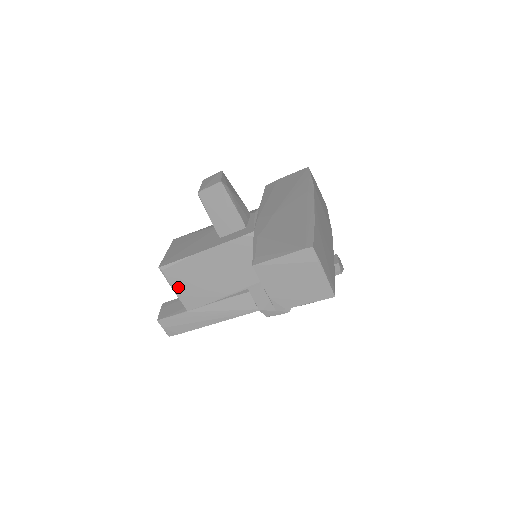
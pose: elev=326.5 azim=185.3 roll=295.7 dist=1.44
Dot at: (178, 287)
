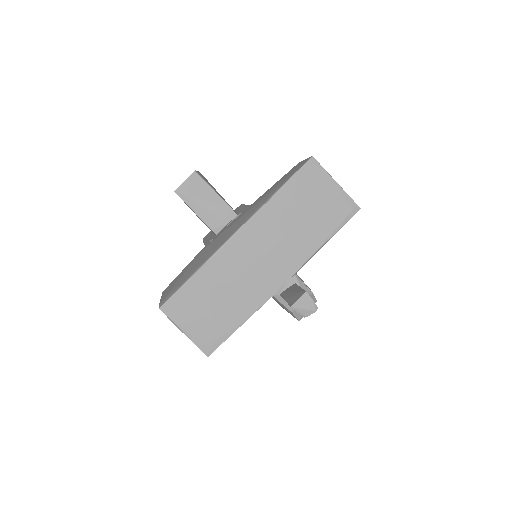
Dot at: occluded
